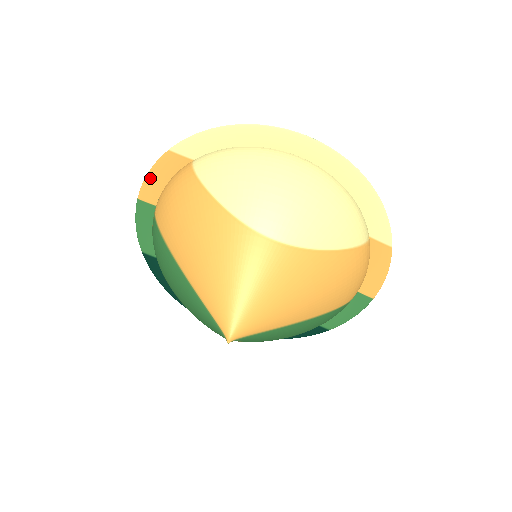
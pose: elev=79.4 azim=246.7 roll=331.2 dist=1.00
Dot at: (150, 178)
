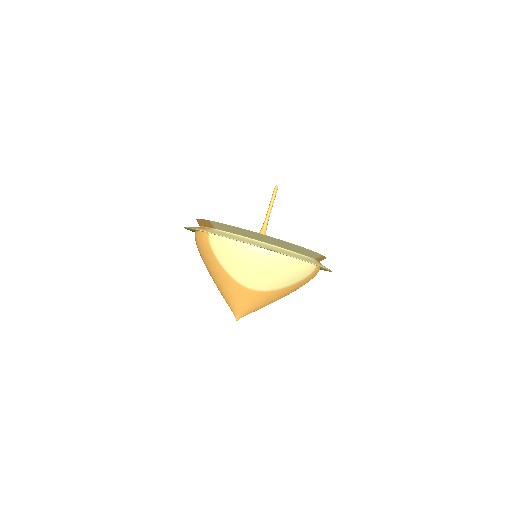
Dot at: (188, 228)
